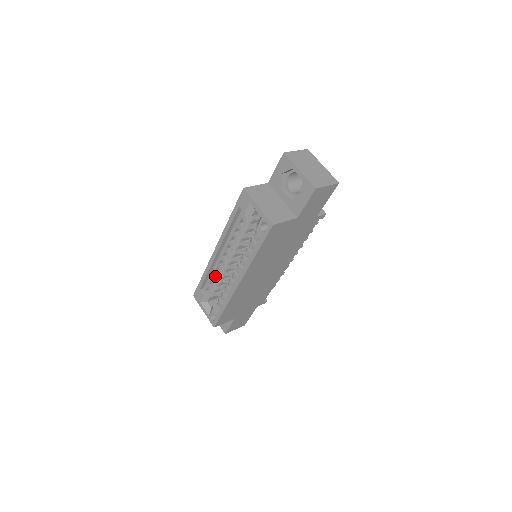
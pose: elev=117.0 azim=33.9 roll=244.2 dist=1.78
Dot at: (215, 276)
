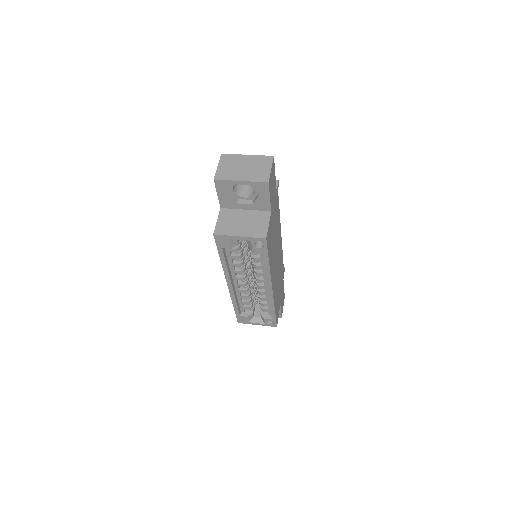
Dot at: (242, 298)
